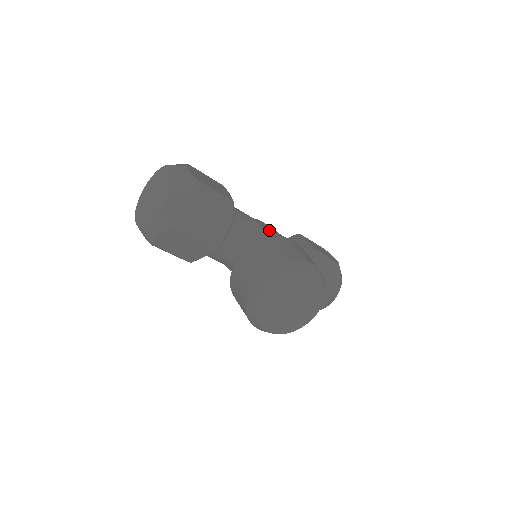
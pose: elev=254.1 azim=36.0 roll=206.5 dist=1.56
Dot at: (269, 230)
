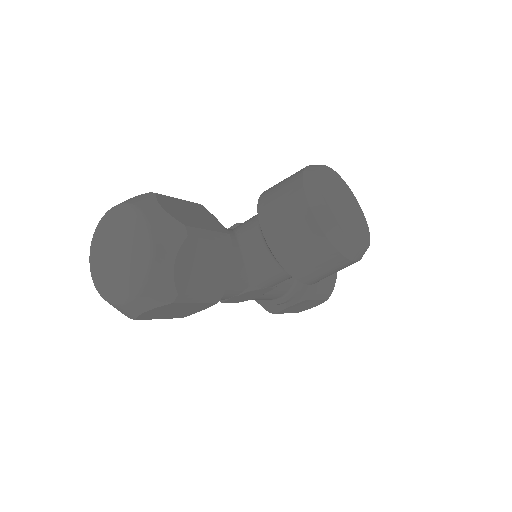
Dot at: occluded
